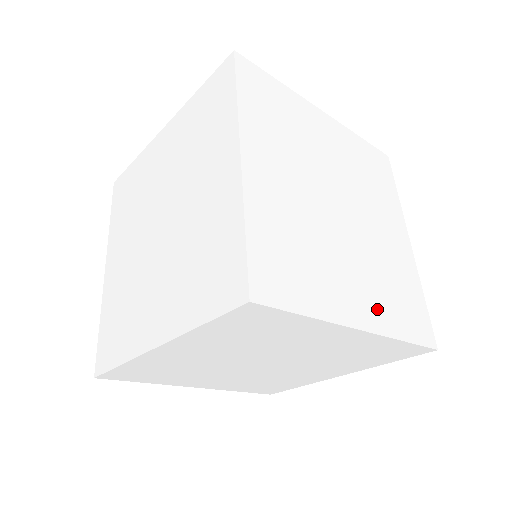
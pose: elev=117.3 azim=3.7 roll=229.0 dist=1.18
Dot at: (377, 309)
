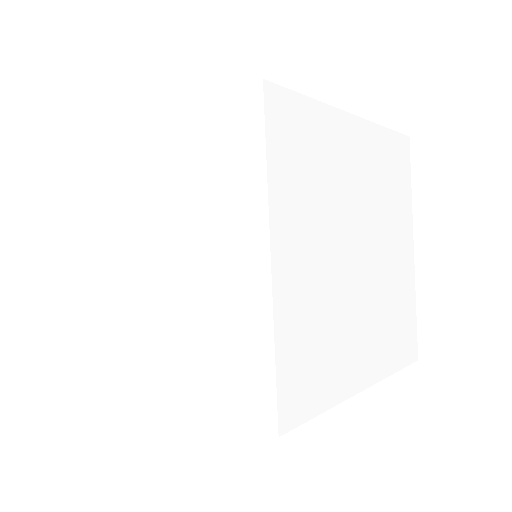
Dot at: (294, 296)
